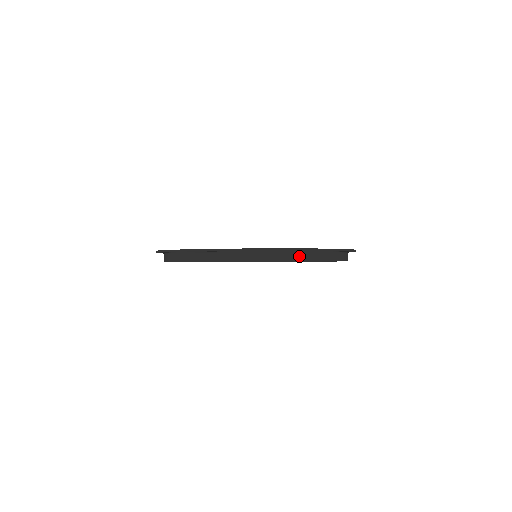
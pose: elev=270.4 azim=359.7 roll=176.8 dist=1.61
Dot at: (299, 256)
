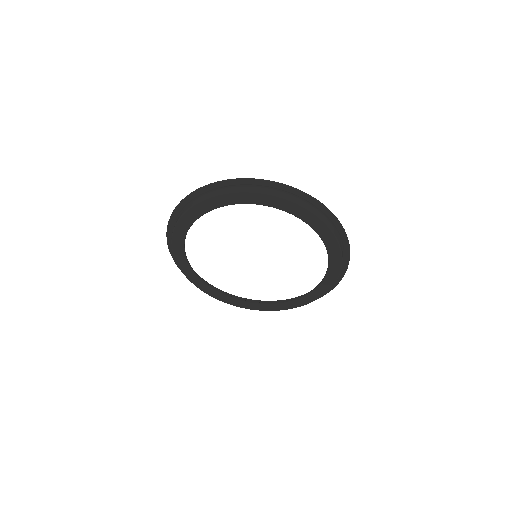
Dot at: (342, 257)
